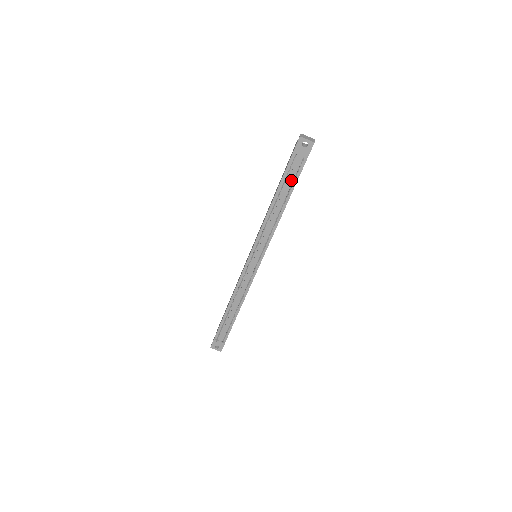
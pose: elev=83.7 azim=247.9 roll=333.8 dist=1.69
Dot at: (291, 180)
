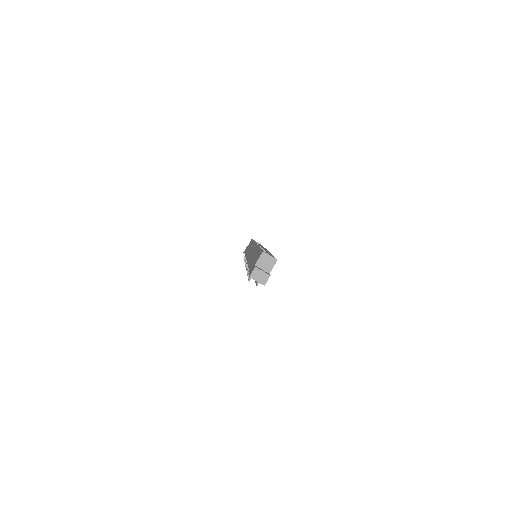
Dot at: occluded
